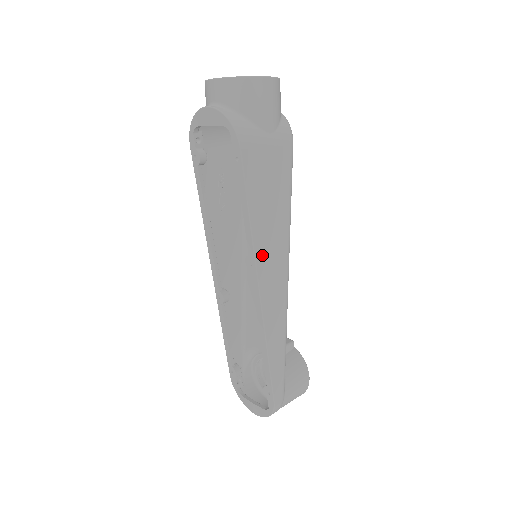
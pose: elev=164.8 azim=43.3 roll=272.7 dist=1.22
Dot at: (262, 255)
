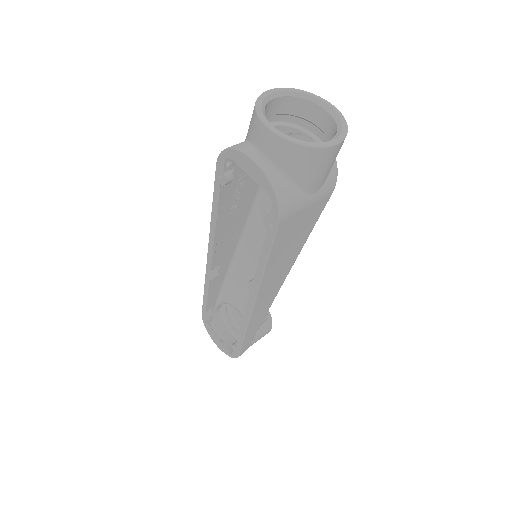
Dot at: (266, 285)
